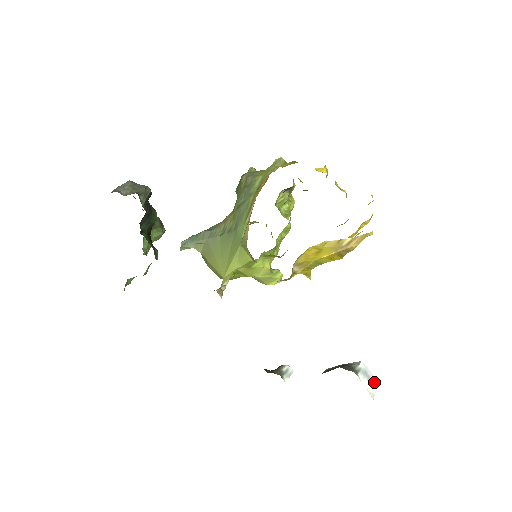
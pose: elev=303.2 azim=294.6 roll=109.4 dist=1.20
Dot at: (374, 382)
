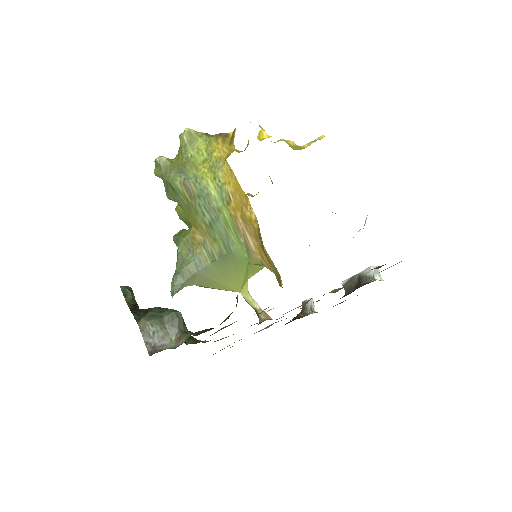
Dot at: (378, 270)
